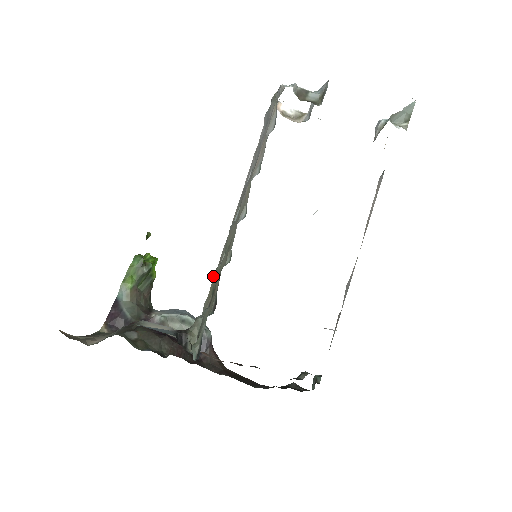
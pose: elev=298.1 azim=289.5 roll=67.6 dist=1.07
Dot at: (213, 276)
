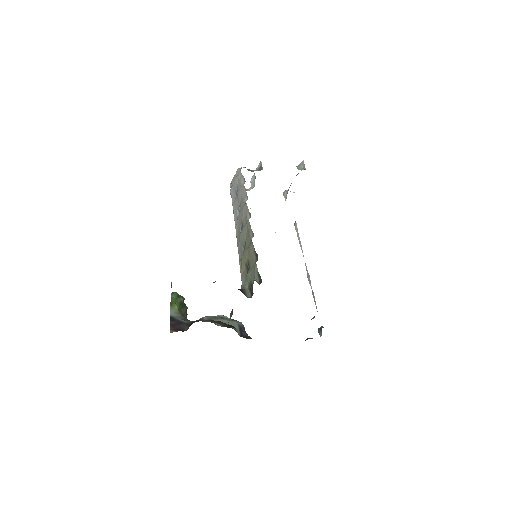
Dot at: (240, 263)
